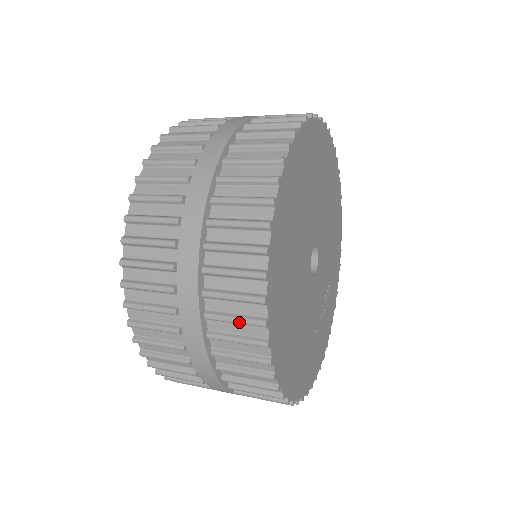
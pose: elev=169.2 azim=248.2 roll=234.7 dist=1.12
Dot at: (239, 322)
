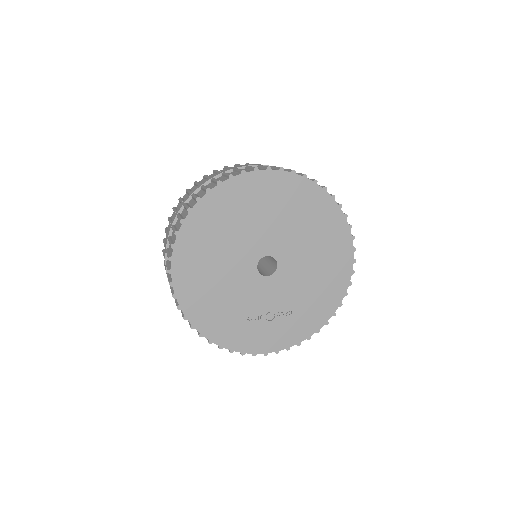
Dot at: (173, 230)
